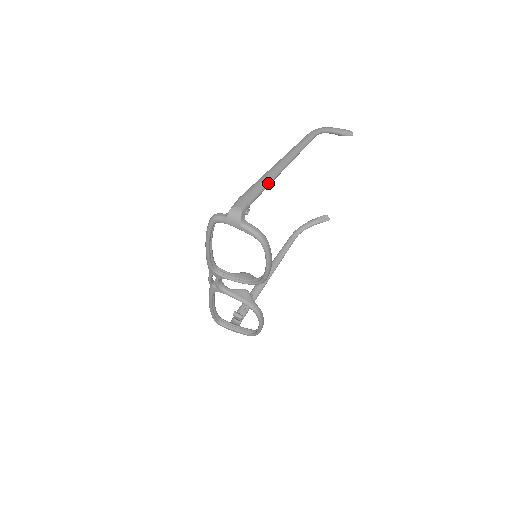
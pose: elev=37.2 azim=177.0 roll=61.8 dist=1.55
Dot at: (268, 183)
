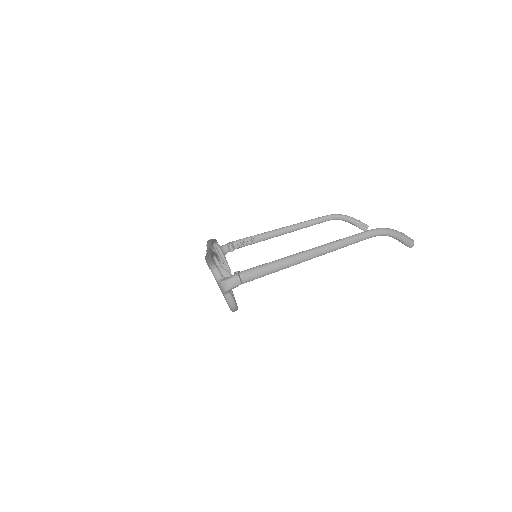
Dot at: (276, 271)
